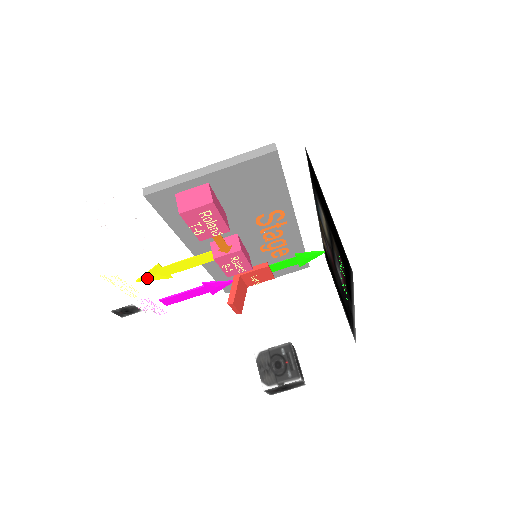
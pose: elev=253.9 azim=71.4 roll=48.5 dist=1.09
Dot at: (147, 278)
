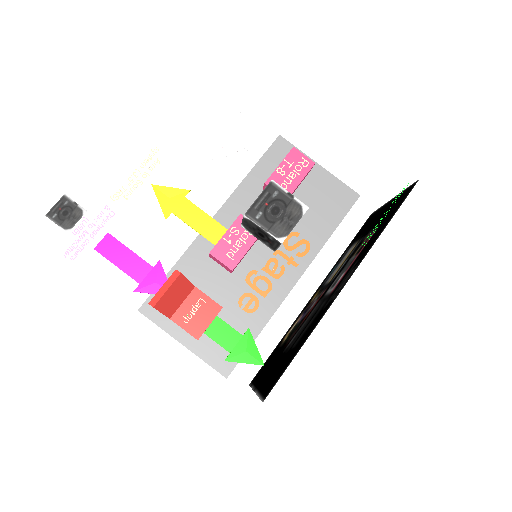
Dot at: (160, 193)
